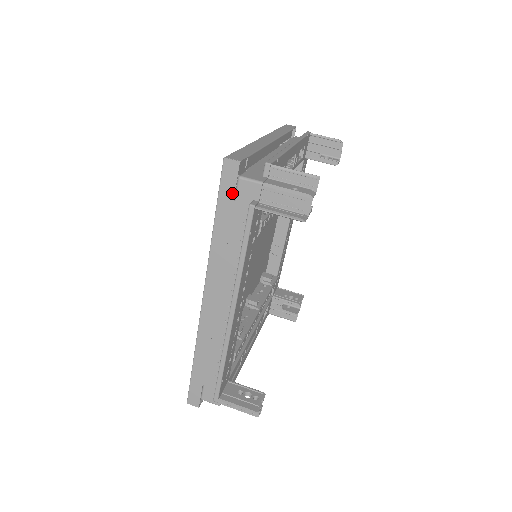
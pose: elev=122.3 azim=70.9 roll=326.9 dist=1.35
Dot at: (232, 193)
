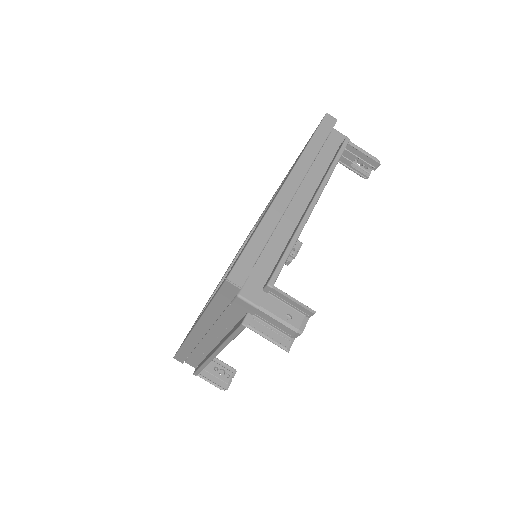
Dot at: (229, 300)
